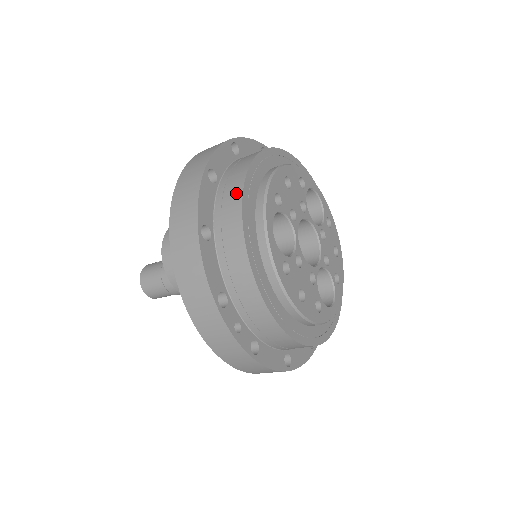
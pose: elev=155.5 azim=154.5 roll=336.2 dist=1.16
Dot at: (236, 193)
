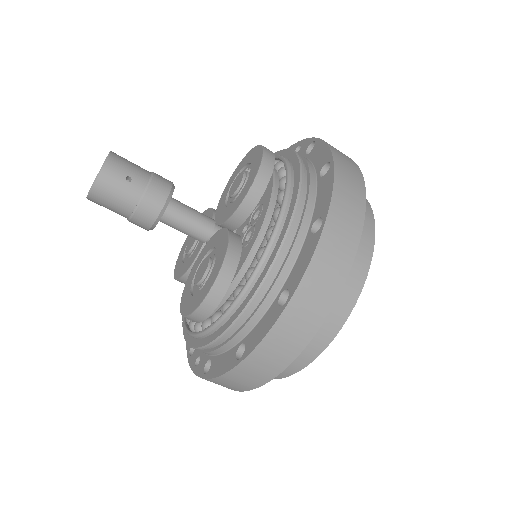
Dot at: (323, 340)
